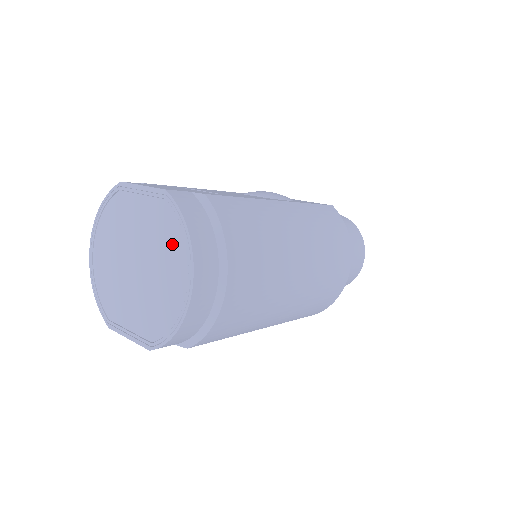
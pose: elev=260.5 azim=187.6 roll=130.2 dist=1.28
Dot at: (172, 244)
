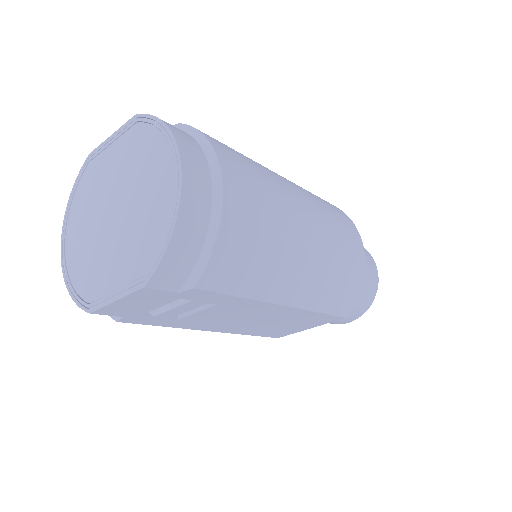
Dot at: (150, 152)
